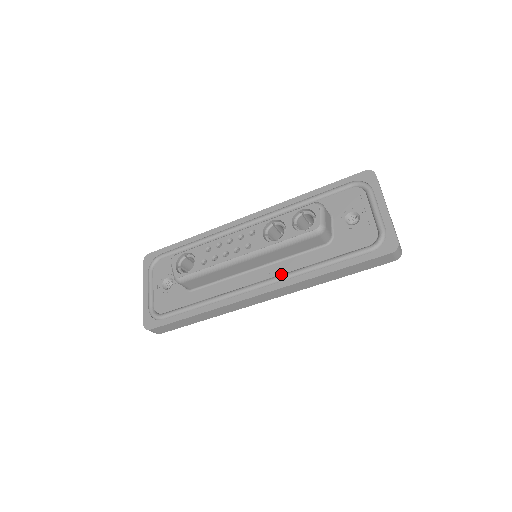
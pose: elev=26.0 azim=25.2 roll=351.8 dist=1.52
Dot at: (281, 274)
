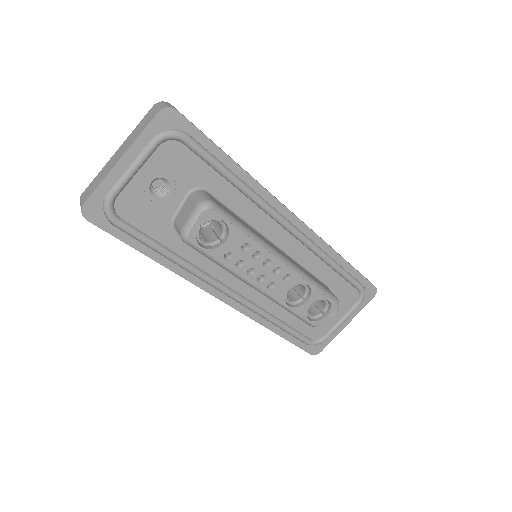
Dot at: (253, 302)
